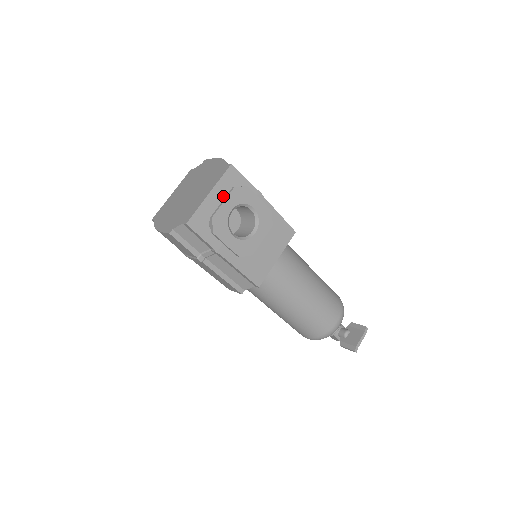
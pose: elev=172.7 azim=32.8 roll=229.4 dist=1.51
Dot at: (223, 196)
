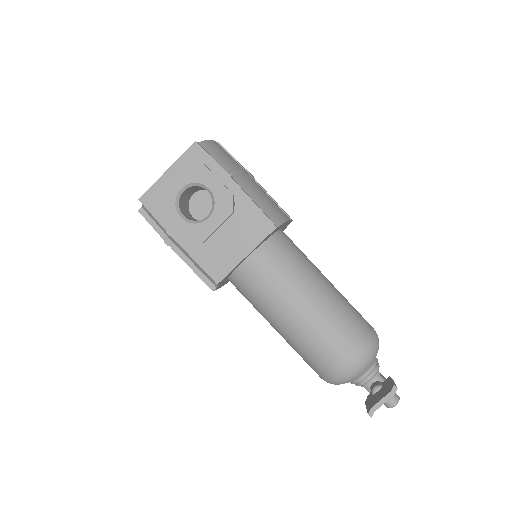
Dot at: occluded
